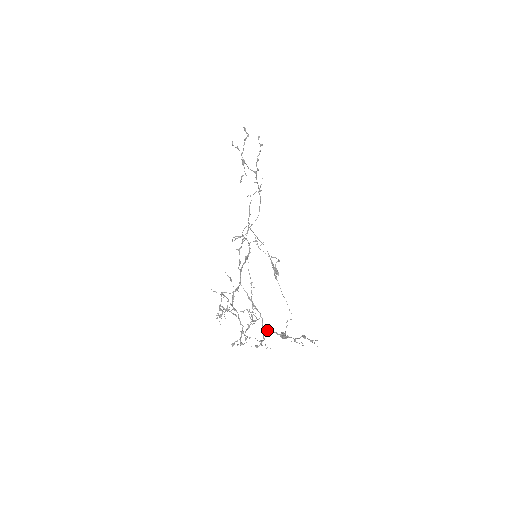
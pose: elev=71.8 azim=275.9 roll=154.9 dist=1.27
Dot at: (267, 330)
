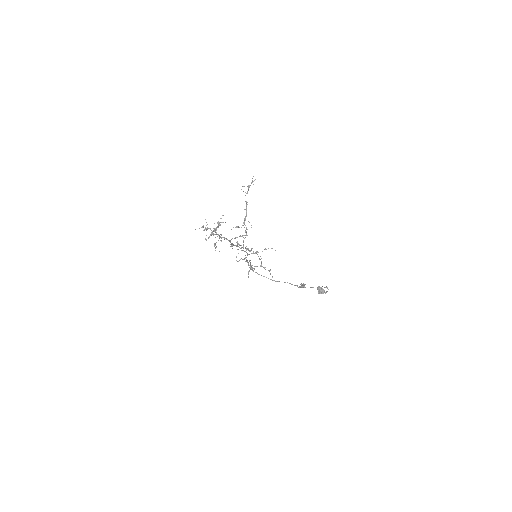
Dot at: (244, 224)
